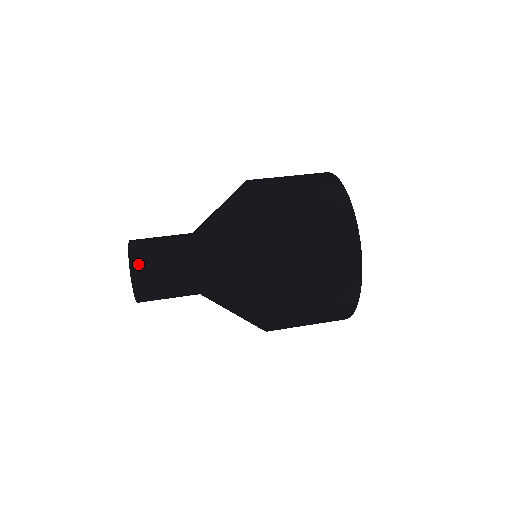
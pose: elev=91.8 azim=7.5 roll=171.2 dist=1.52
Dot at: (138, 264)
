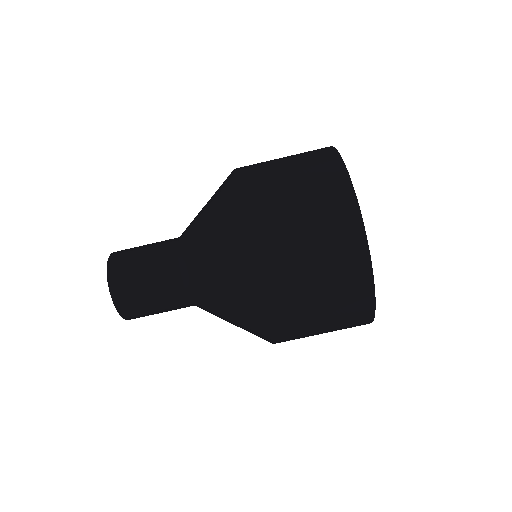
Dot at: (116, 271)
